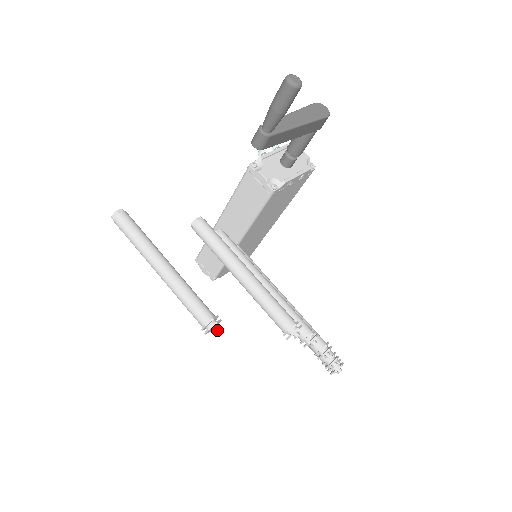
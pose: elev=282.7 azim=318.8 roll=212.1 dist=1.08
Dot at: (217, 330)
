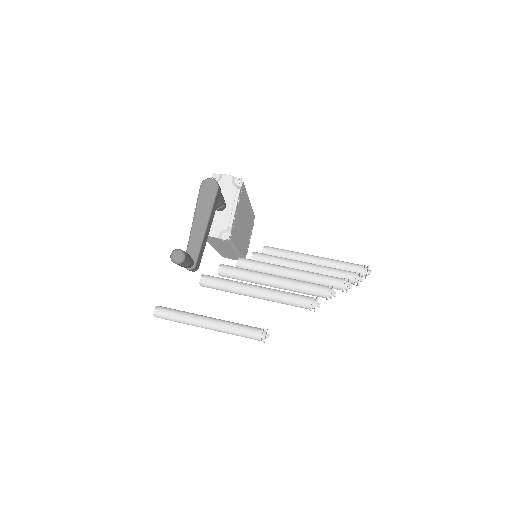
Dot at: (269, 335)
